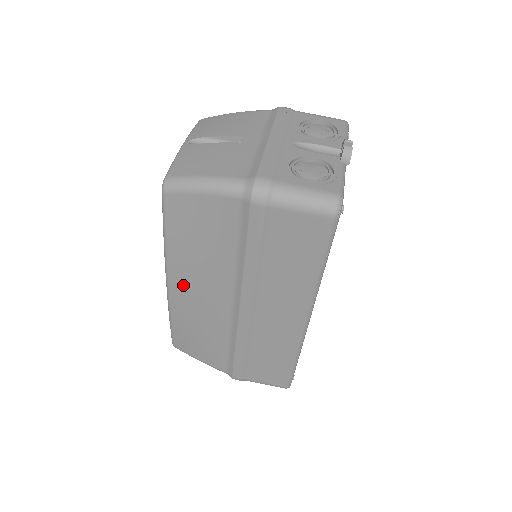
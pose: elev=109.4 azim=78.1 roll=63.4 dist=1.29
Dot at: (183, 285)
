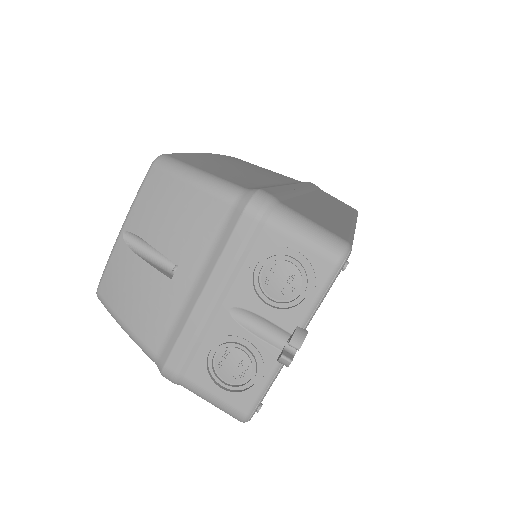
Dot at: occluded
